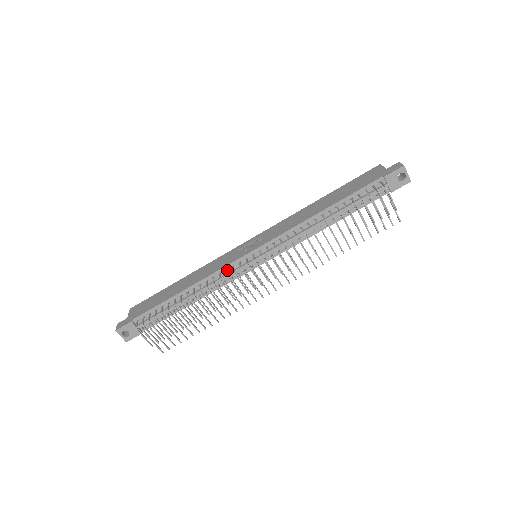
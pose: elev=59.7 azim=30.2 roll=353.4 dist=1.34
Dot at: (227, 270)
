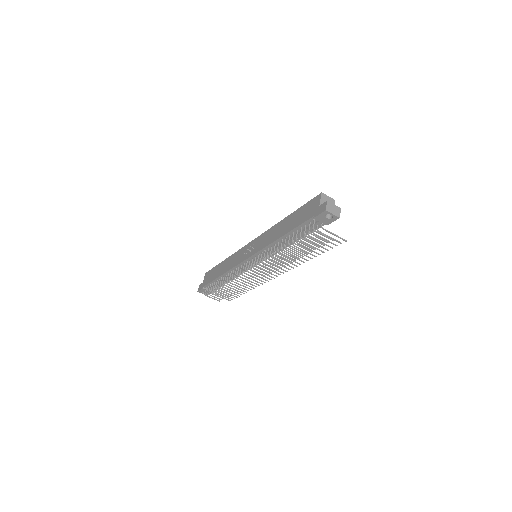
Dot at: (239, 267)
